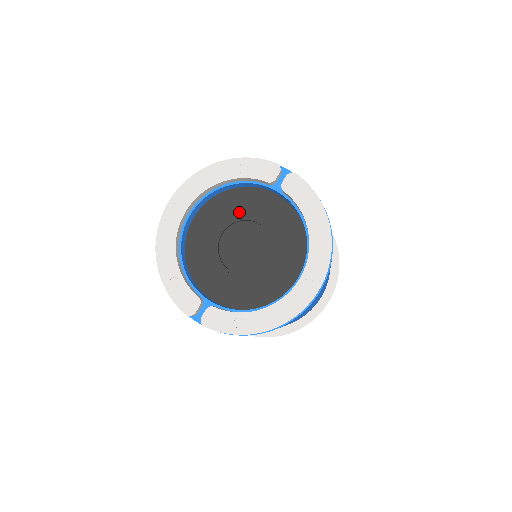
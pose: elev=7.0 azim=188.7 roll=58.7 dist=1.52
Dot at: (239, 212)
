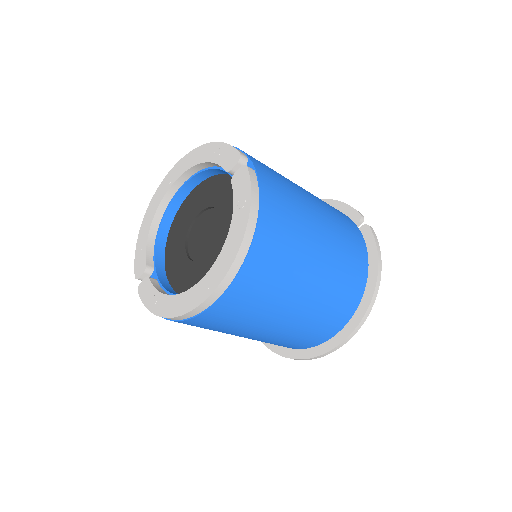
Dot at: (214, 198)
